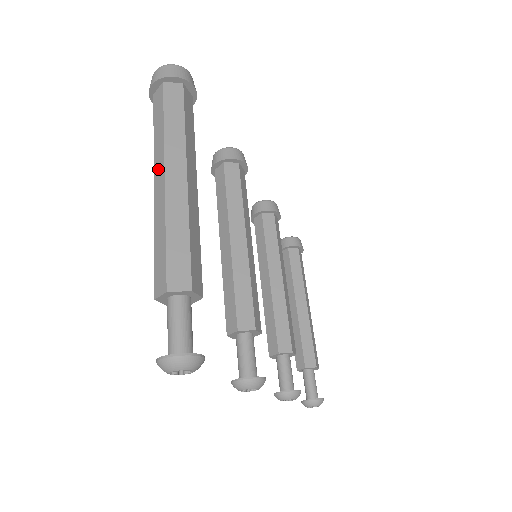
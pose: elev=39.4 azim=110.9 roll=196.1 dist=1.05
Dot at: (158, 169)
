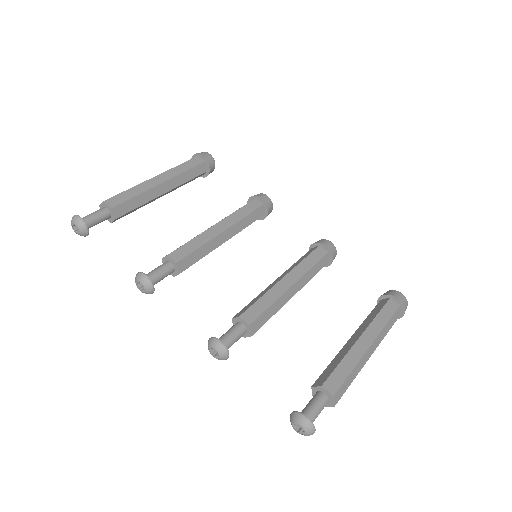
Dot at: occluded
